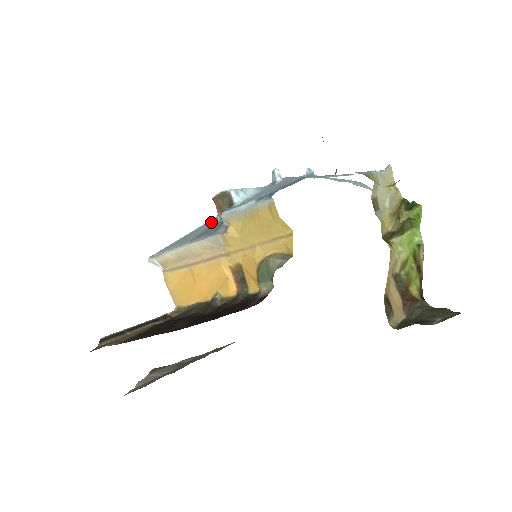
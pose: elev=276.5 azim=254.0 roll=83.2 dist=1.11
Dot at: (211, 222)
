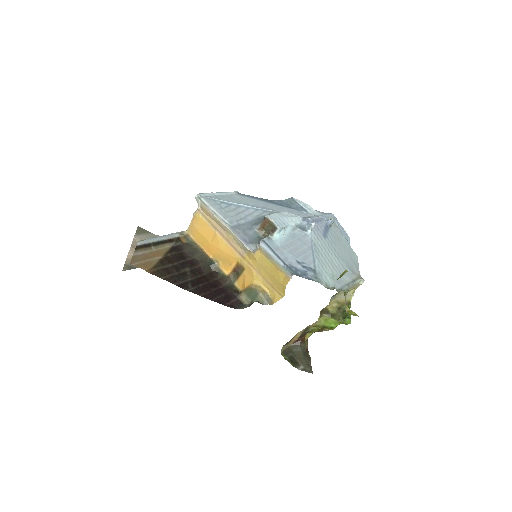
Dot at: (251, 213)
